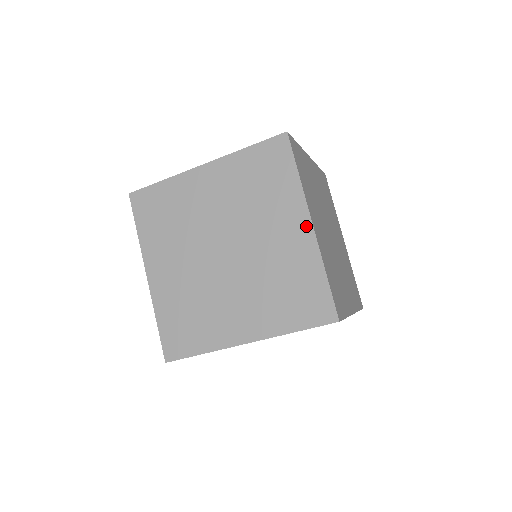
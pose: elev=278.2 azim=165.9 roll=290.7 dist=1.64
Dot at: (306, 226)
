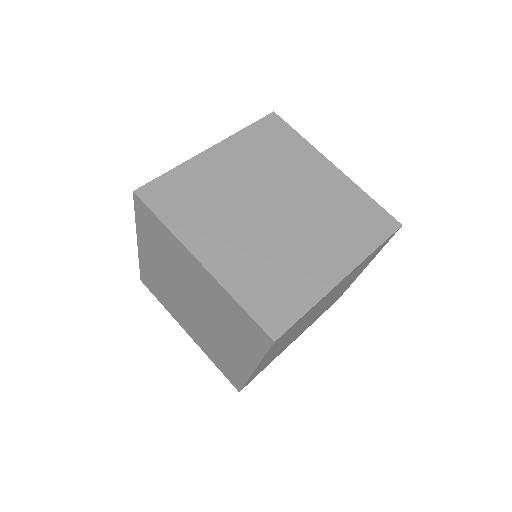
Dot at: (199, 266)
